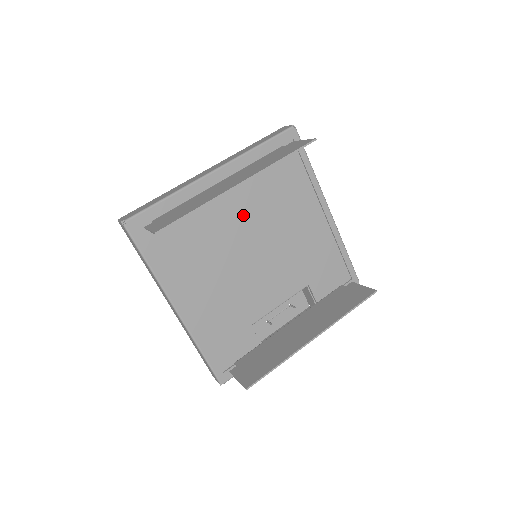
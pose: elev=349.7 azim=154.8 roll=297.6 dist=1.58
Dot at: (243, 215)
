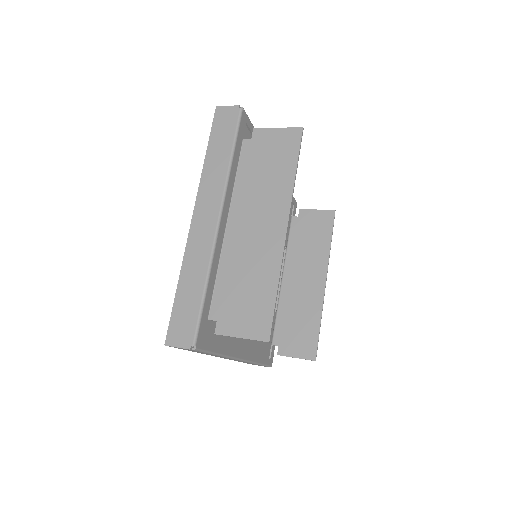
Dot at: occluded
